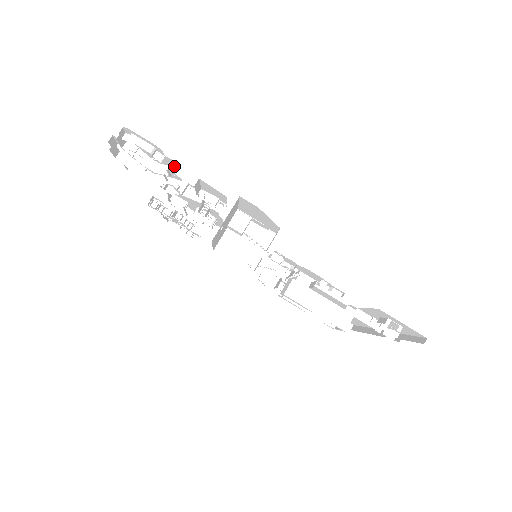
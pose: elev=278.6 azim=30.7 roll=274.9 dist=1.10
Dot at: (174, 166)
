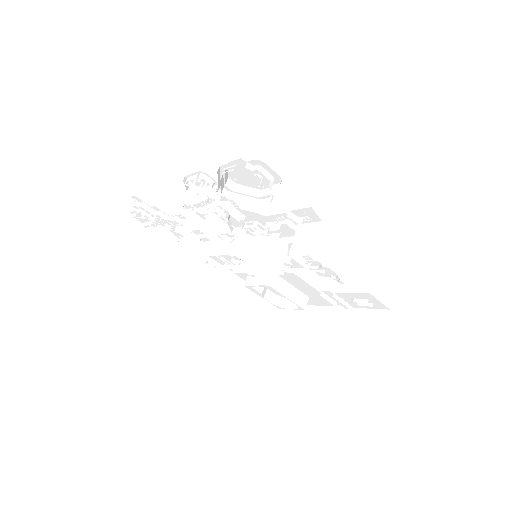
Dot at: (260, 189)
